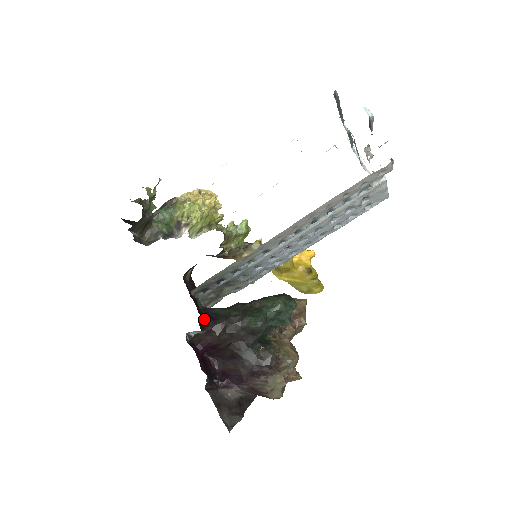
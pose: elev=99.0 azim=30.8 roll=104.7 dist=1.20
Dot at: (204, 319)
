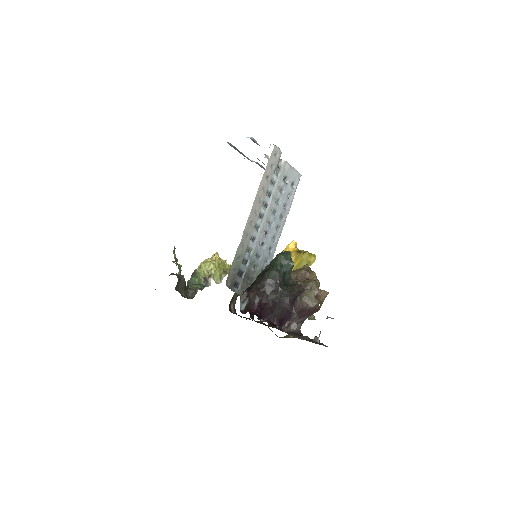
Dot at: occluded
